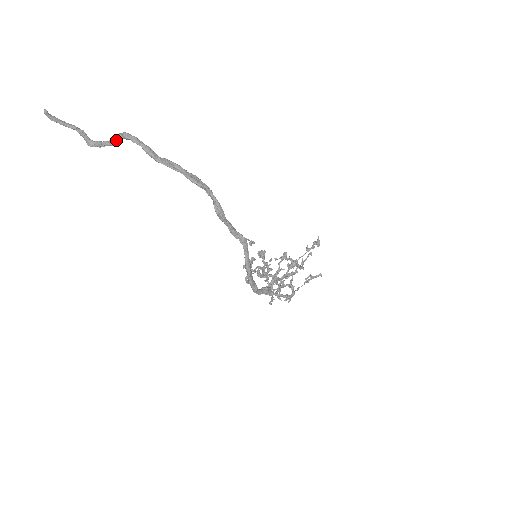
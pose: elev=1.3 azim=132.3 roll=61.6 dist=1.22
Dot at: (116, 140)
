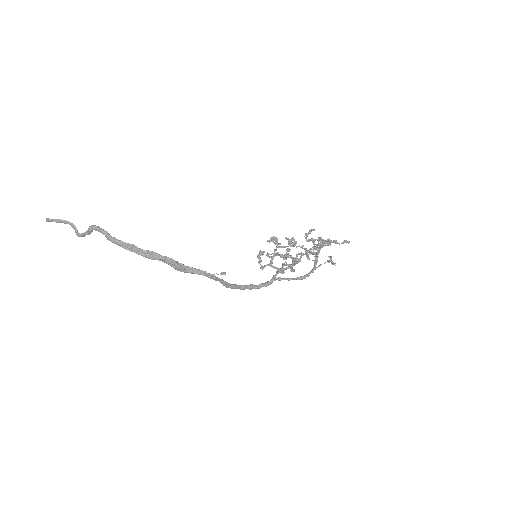
Dot at: (89, 233)
